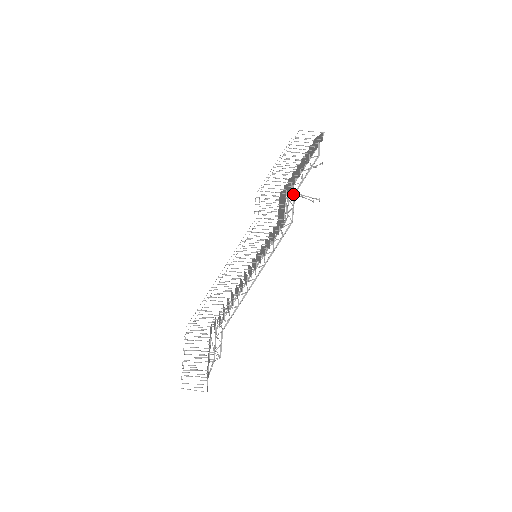
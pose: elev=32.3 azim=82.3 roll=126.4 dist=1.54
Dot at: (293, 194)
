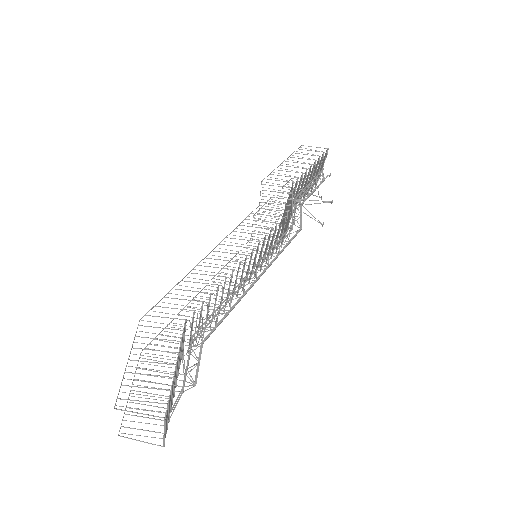
Dot at: (299, 206)
